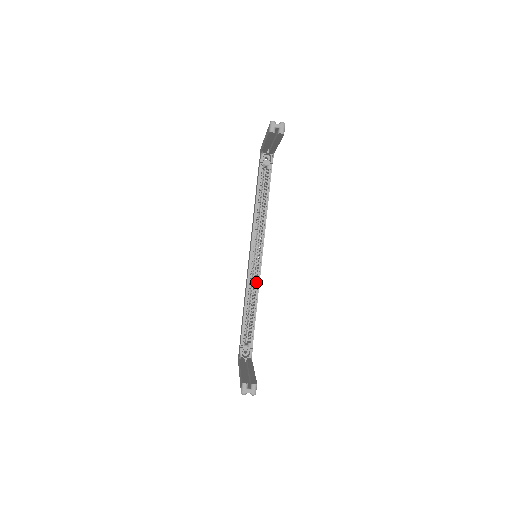
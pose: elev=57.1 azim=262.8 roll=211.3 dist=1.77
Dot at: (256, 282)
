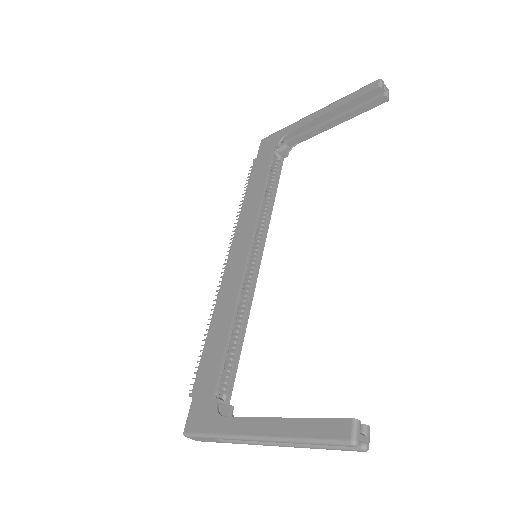
Dot at: (248, 295)
